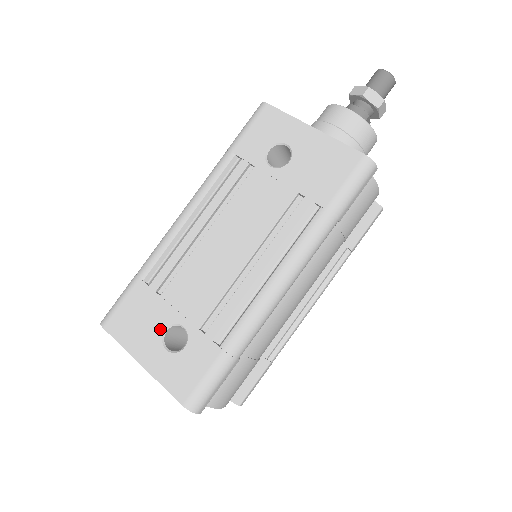
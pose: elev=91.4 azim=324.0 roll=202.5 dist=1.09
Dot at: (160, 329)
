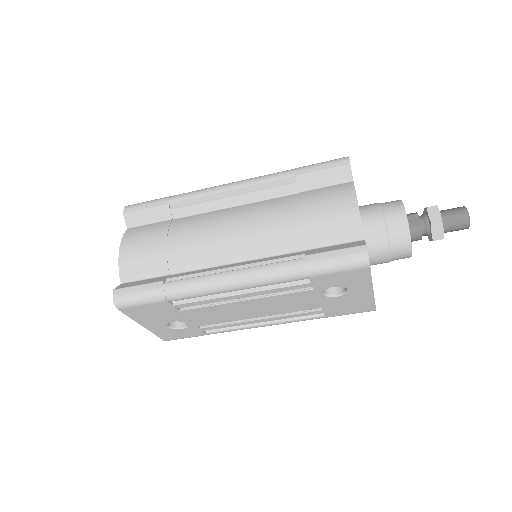
Dot at: (169, 321)
